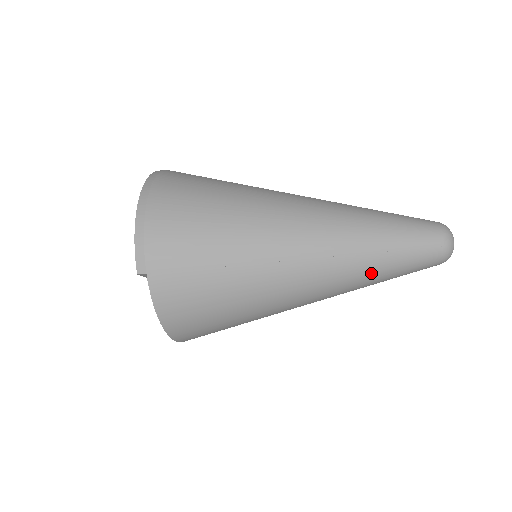
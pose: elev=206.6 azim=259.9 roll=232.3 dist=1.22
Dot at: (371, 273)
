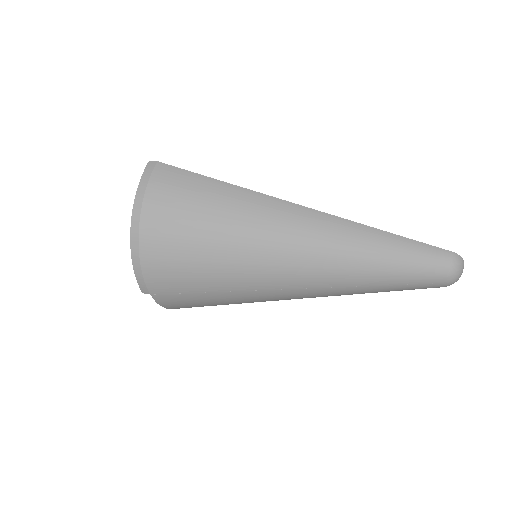
Dot at: occluded
